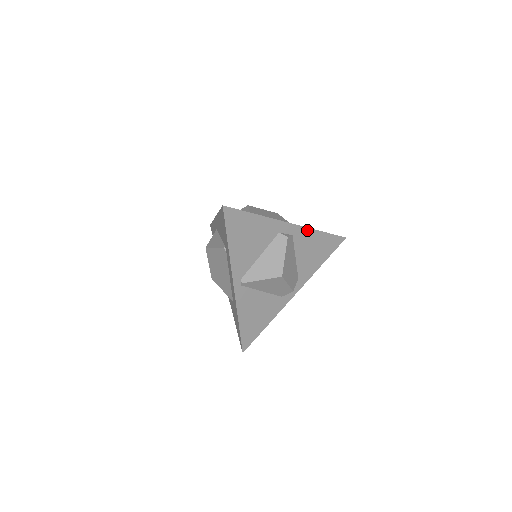
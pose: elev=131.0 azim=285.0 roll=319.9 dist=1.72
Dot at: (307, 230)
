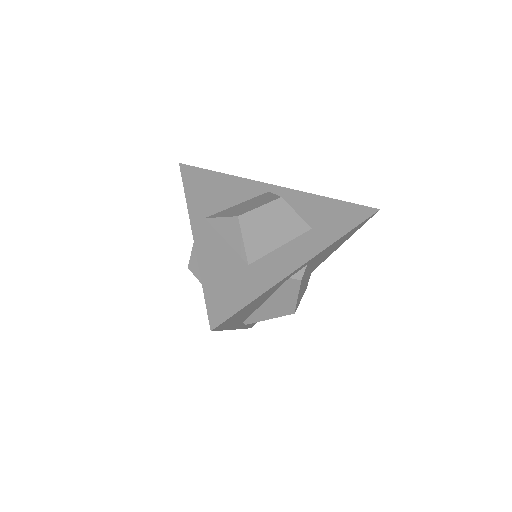
Dot at: (327, 248)
